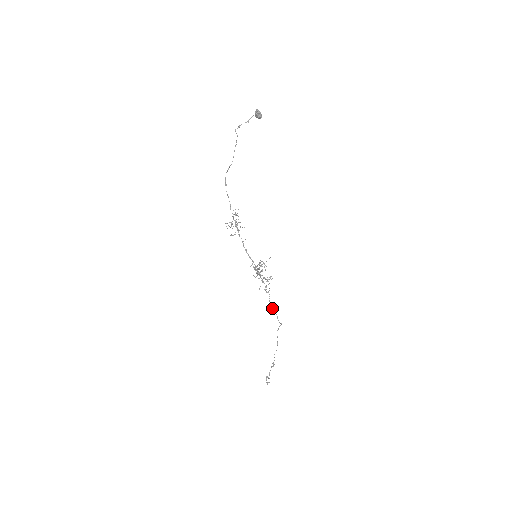
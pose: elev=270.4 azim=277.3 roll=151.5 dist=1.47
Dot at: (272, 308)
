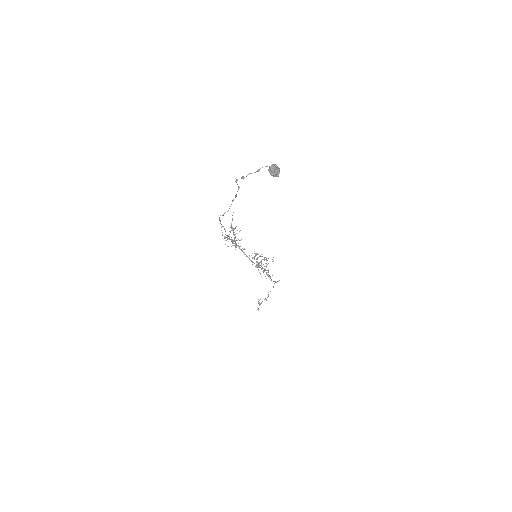
Dot at: occluded
